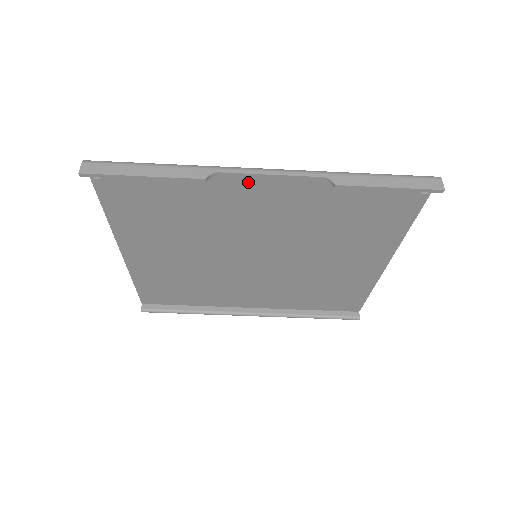
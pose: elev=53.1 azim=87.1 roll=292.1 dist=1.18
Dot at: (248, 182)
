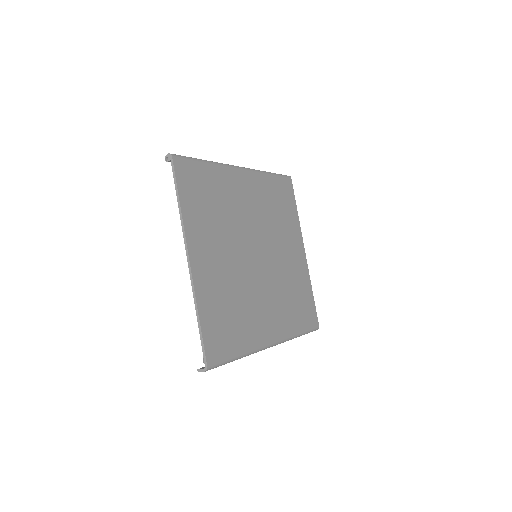
Dot at: (265, 337)
